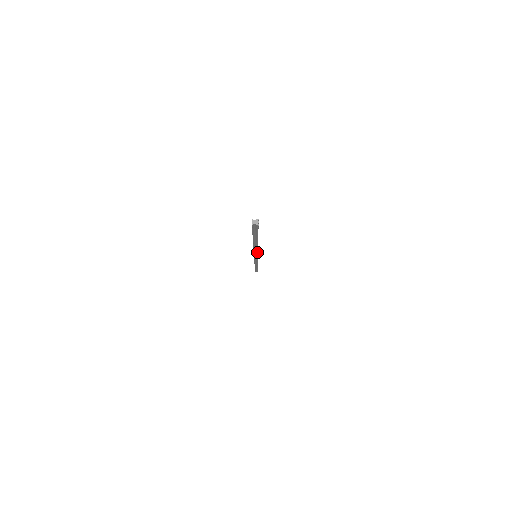
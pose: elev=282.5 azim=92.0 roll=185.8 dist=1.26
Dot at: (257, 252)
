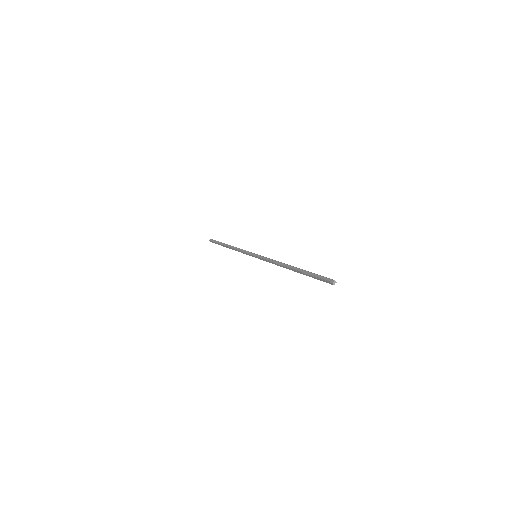
Dot at: occluded
